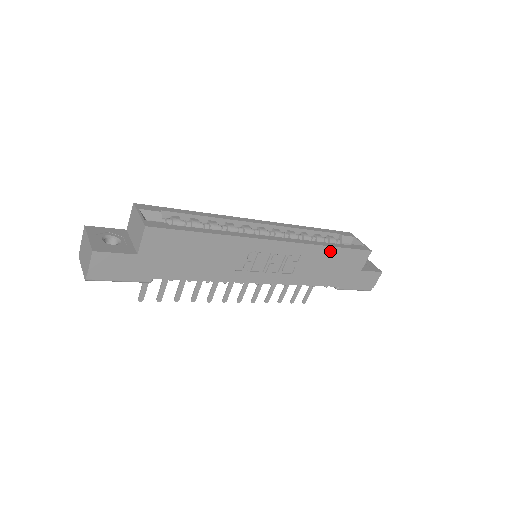
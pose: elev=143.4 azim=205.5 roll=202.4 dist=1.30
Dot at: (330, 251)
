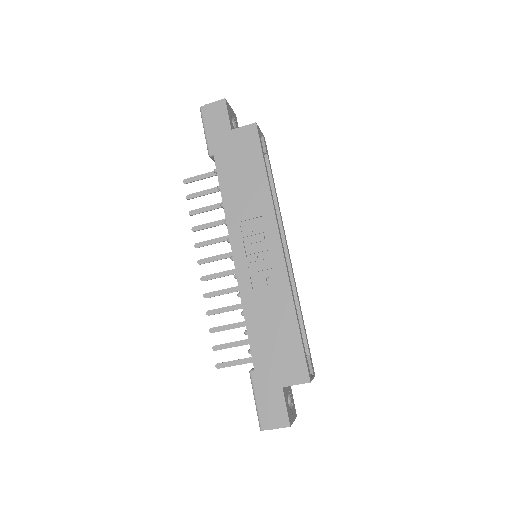
Dot at: (291, 320)
